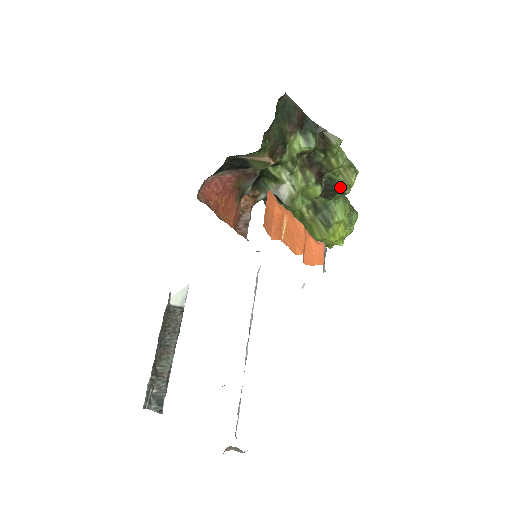
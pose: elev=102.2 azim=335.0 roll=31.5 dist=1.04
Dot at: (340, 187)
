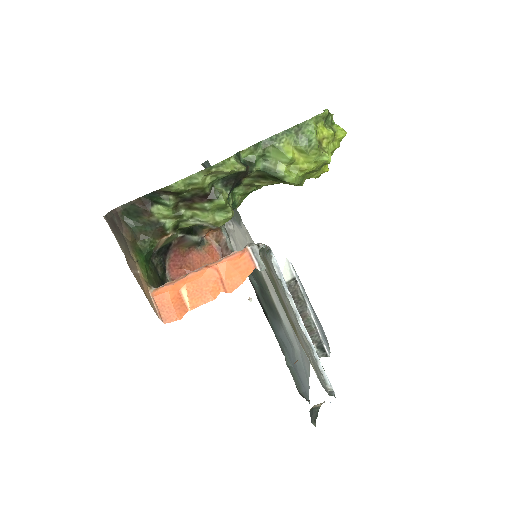
Dot at: (234, 174)
